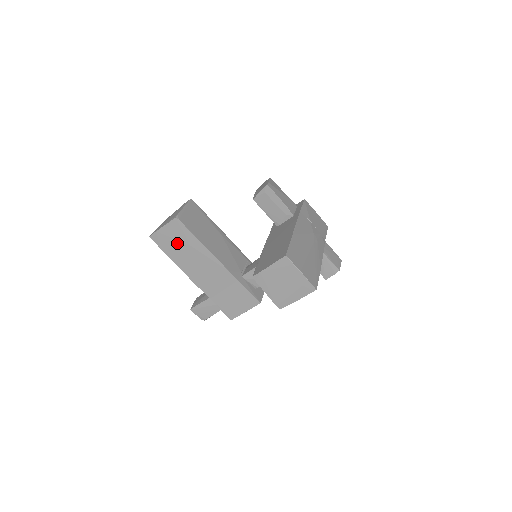
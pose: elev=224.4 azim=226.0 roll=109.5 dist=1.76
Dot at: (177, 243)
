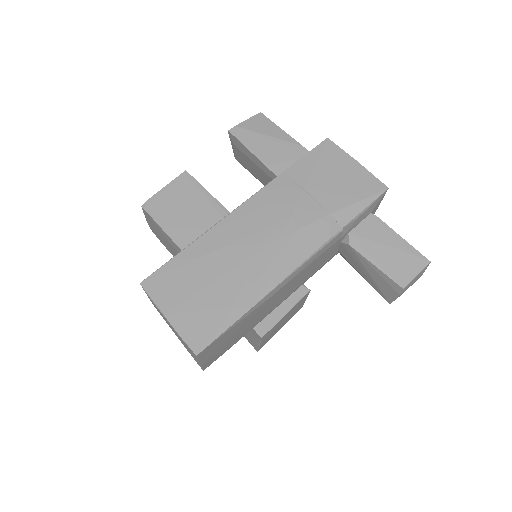
Dot at: (164, 239)
